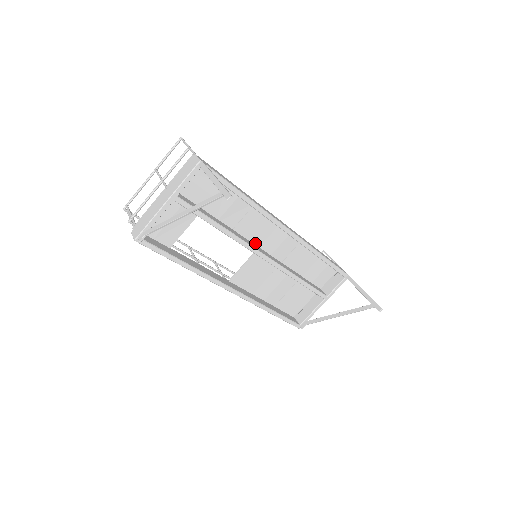
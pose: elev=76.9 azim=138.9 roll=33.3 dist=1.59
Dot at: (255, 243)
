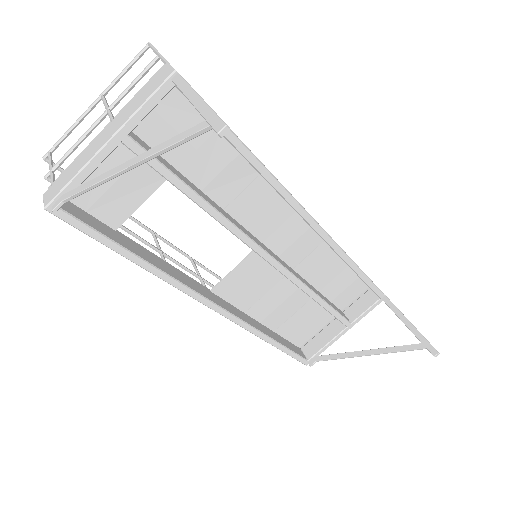
Dot at: (257, 236)
